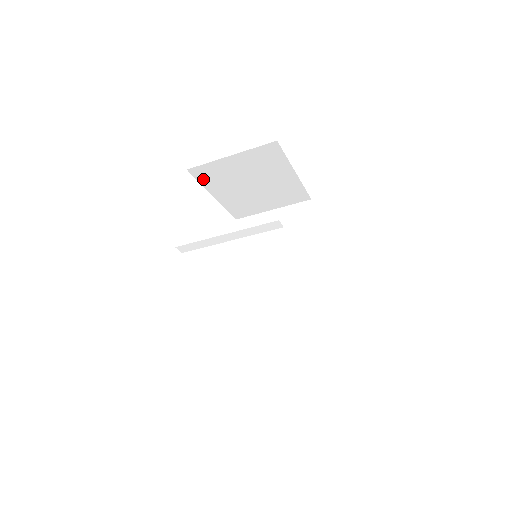
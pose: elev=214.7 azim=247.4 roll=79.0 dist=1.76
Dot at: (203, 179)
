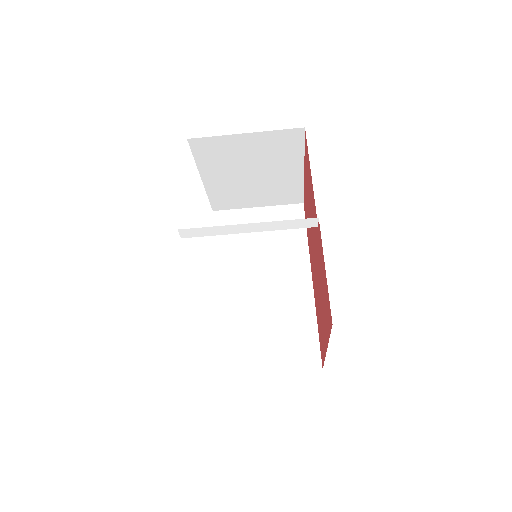
Dot at: (200, 155)
